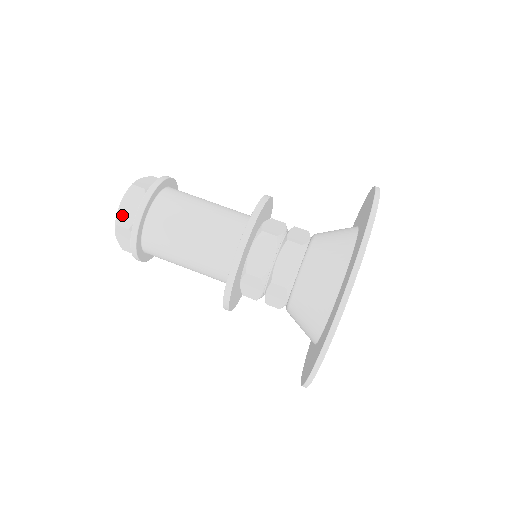
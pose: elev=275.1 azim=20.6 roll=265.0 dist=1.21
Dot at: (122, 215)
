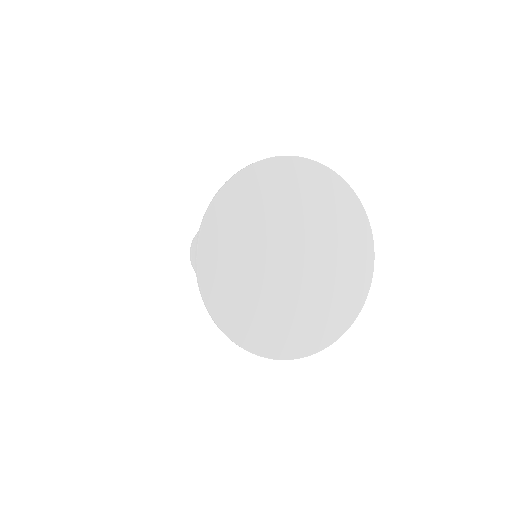
Dot at: occluded
